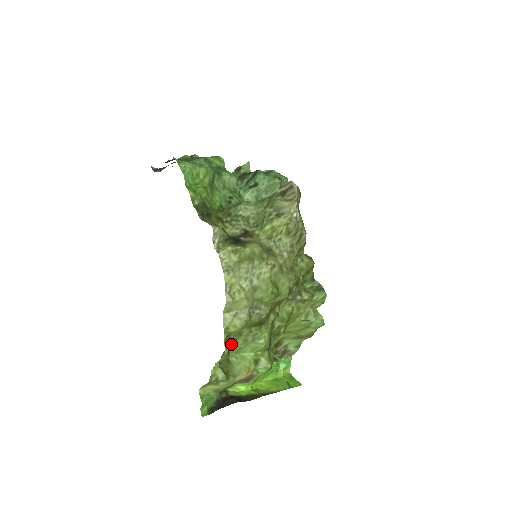
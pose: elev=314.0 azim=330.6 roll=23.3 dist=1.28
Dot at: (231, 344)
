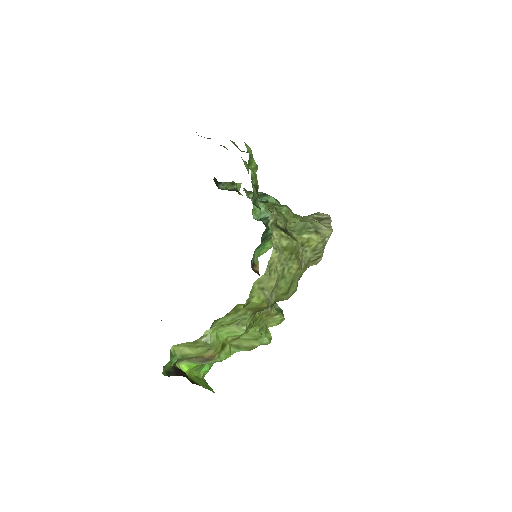
Dot at: occluded
